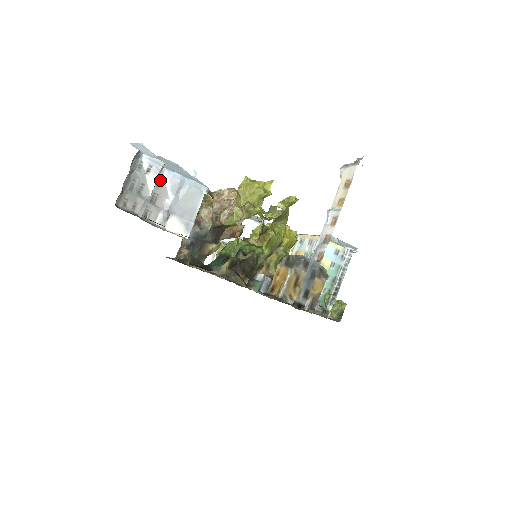
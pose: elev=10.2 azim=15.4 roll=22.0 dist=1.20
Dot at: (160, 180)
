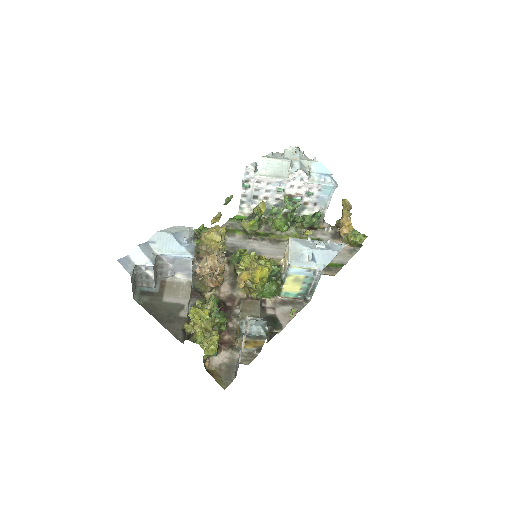
Dot at: (160, 258)
